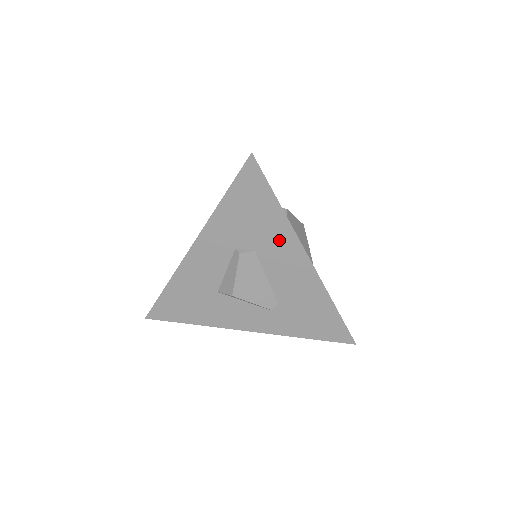
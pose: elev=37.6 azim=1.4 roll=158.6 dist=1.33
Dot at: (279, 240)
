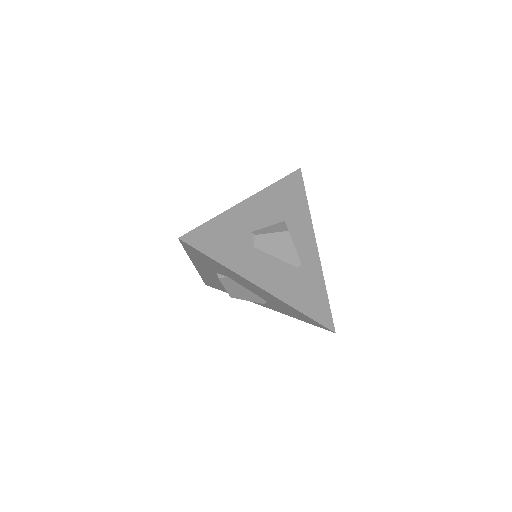
Dot at: (236, 277)
